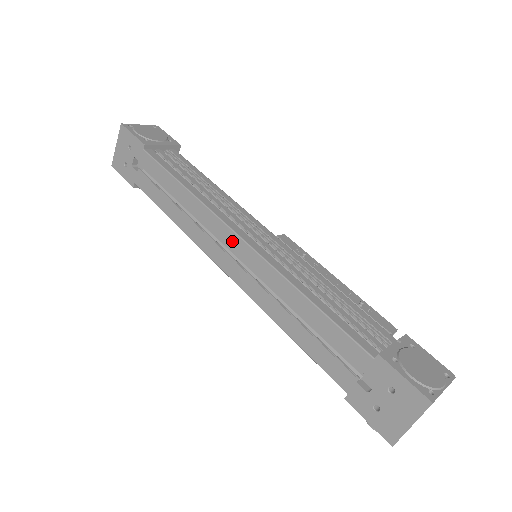
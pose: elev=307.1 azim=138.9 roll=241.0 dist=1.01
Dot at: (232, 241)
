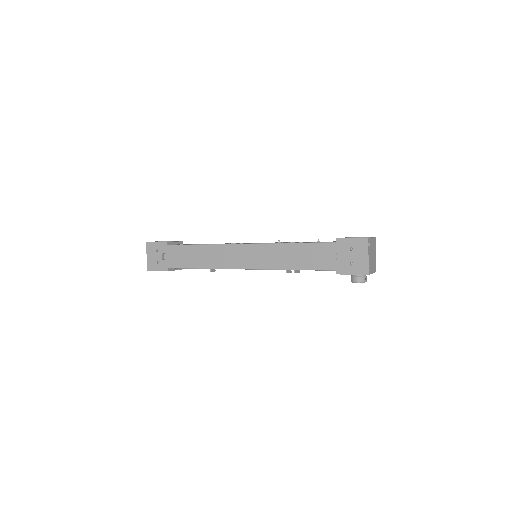
Dot at: (241, 249)
